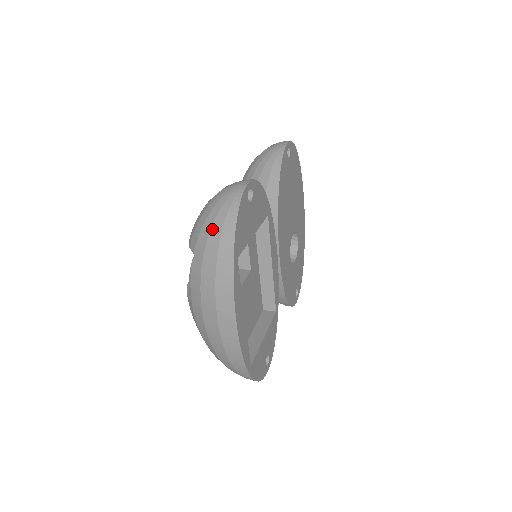
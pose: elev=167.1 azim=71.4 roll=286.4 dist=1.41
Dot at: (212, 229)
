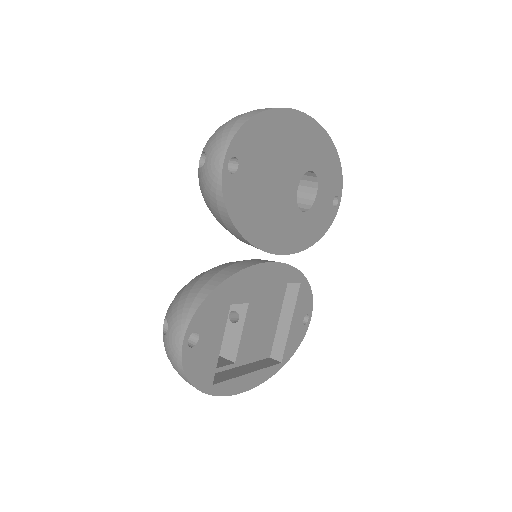
Dot at: occluded
